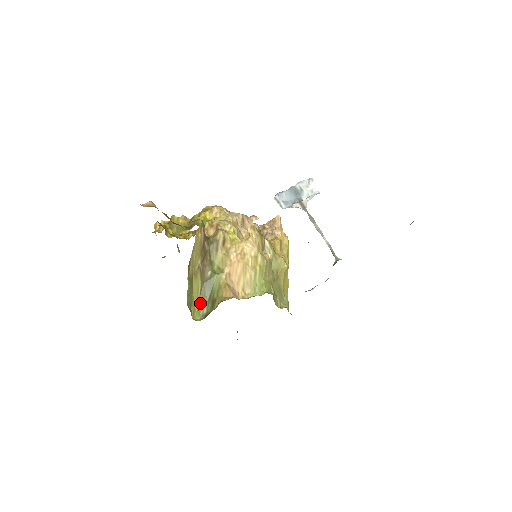
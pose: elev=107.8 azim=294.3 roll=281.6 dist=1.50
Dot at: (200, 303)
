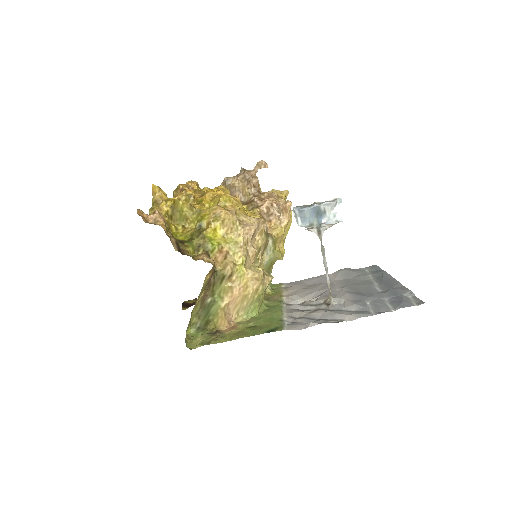
Dot at: (195, 320)
